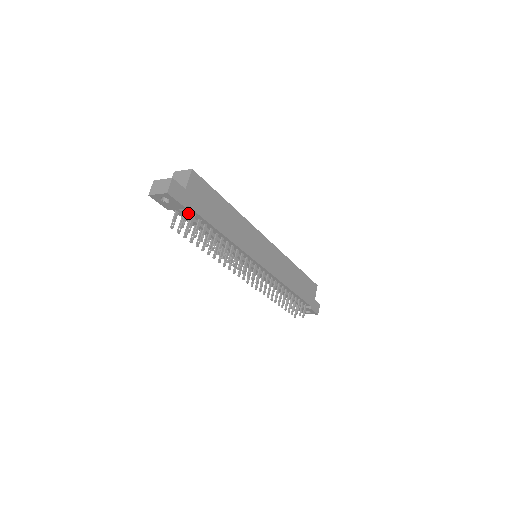
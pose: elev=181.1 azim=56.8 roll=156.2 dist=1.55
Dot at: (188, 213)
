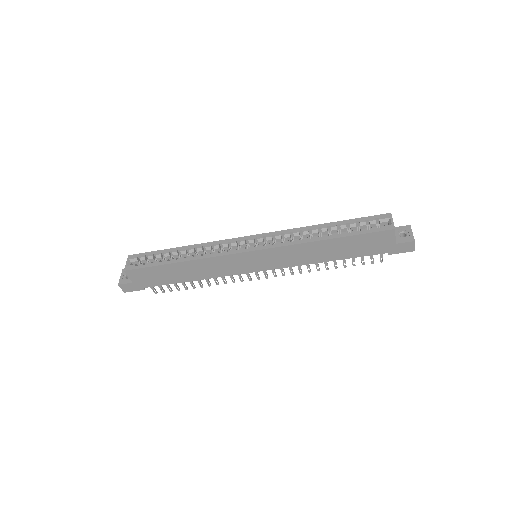
Dot at: occluded
